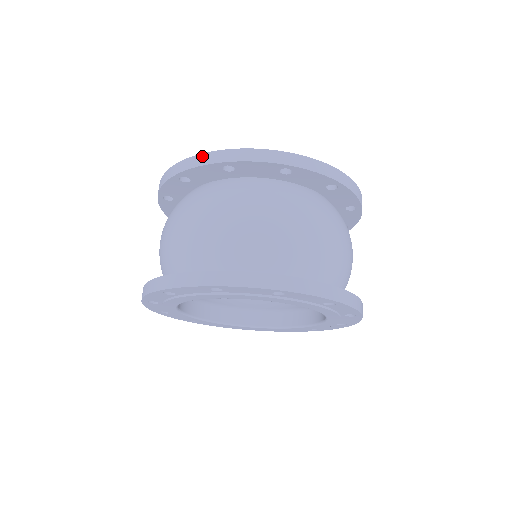
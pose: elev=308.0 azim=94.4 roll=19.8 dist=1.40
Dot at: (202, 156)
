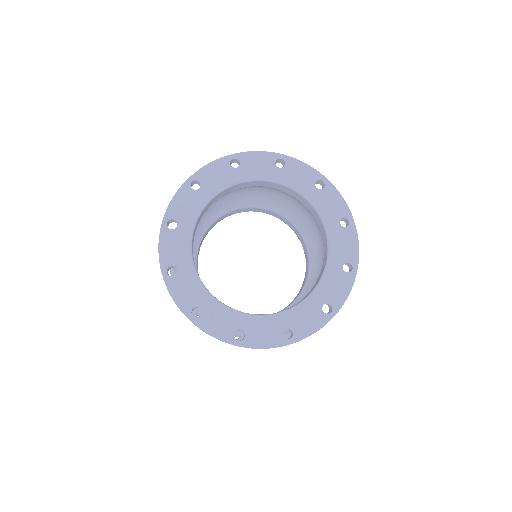
Dot at: occluded
